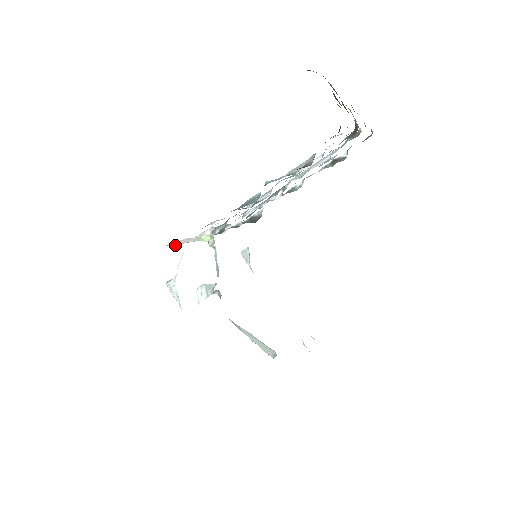
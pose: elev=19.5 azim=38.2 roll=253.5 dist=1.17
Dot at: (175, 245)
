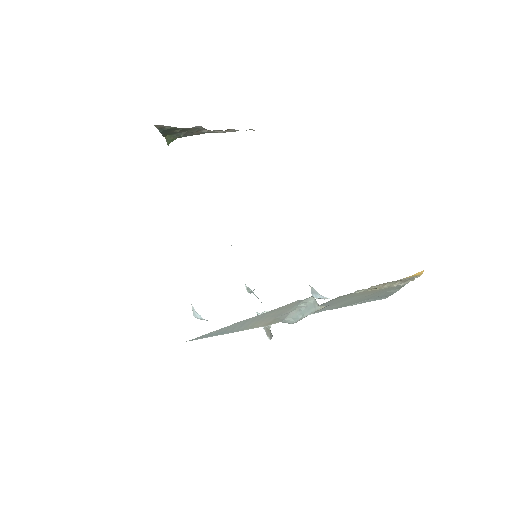
Dot at: occluded
